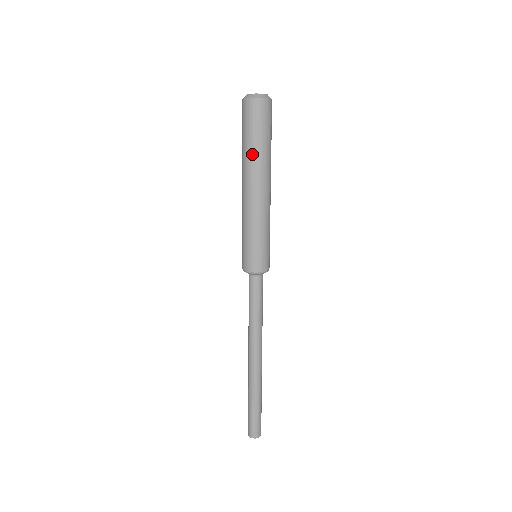
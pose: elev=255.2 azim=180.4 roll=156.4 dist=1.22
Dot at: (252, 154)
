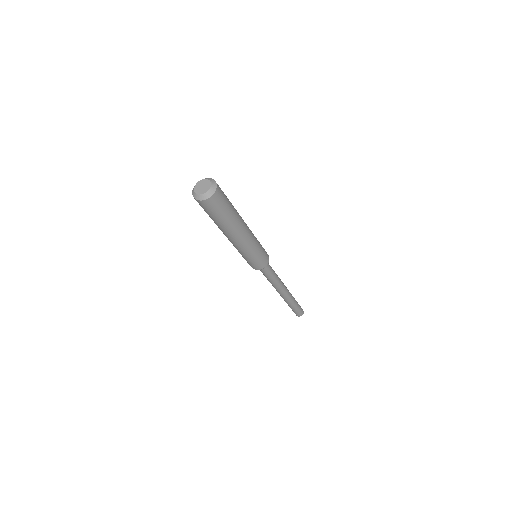
Dot at: (225, 225)
